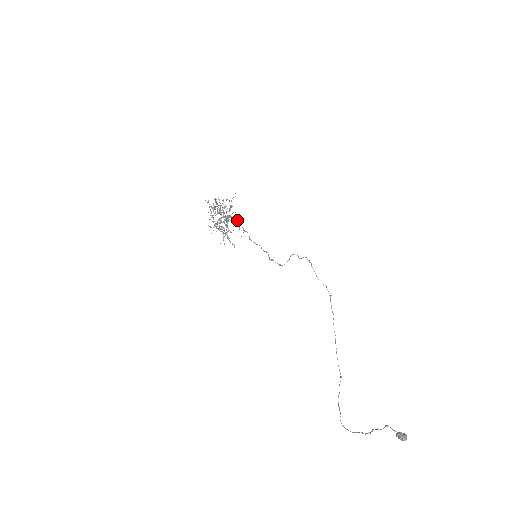
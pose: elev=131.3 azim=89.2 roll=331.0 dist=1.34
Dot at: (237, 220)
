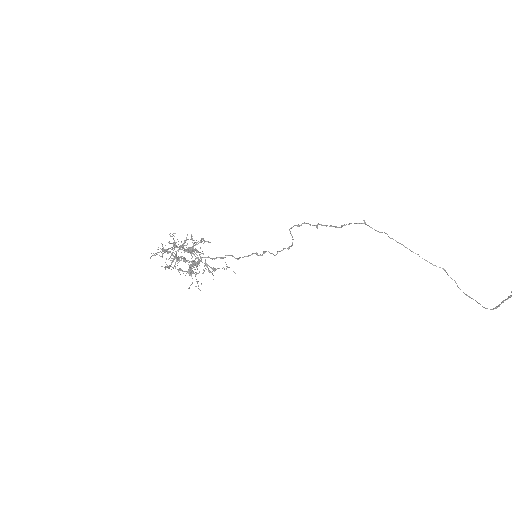
Dot at: occluded
